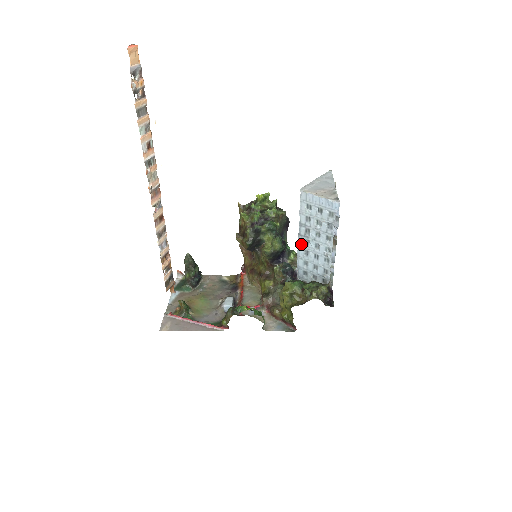
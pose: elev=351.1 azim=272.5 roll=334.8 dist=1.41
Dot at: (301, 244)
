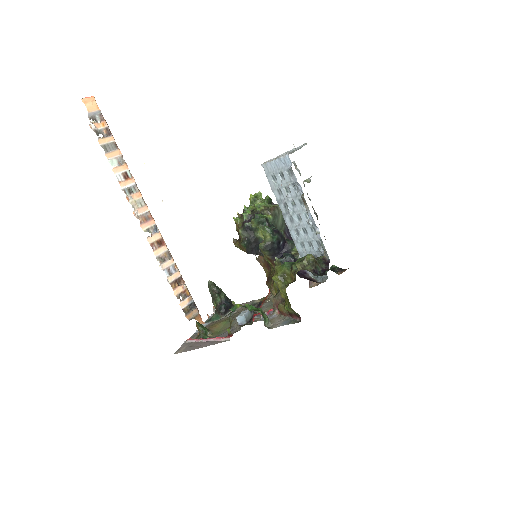
Dot at: (289, 225)
